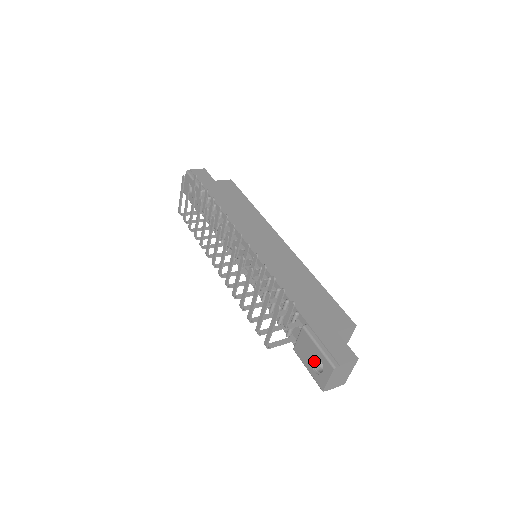
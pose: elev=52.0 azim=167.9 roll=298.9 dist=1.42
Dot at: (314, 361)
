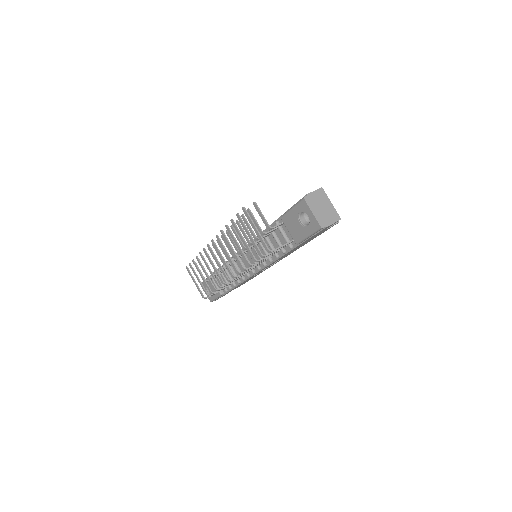
Dot at: (303, 223)
